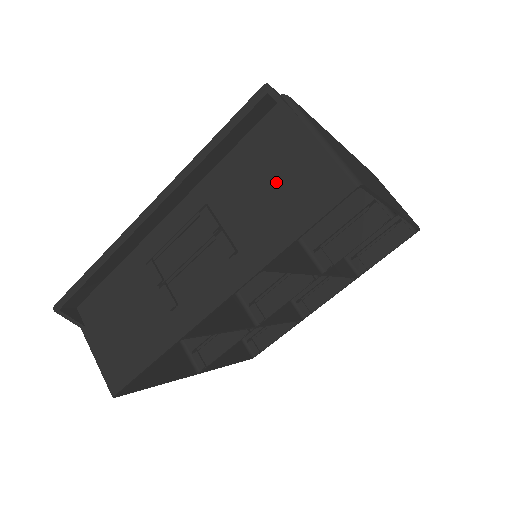
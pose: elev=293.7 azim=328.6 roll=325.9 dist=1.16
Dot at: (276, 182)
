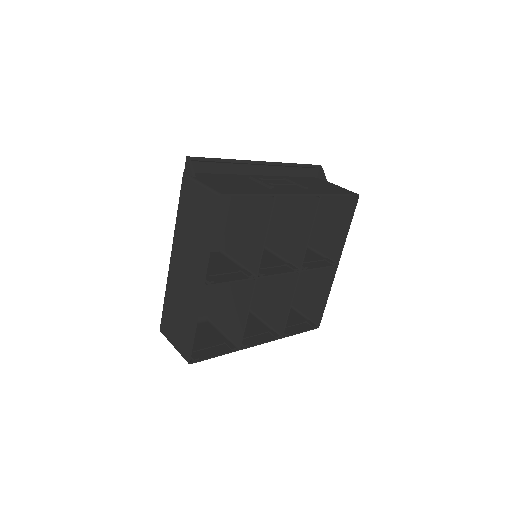
Dot at: (322, 185)
